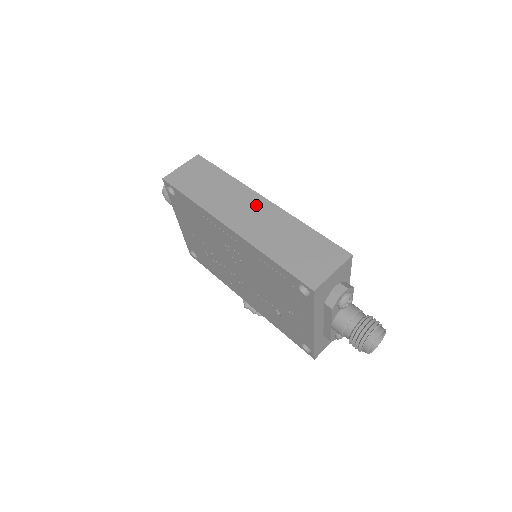
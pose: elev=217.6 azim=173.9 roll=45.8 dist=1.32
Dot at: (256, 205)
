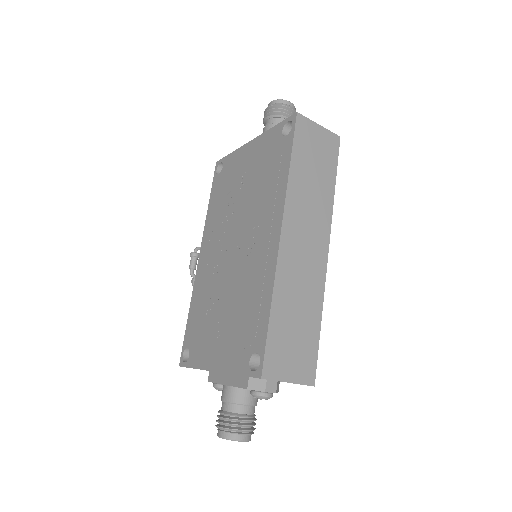
Dot at: (317, 247)
